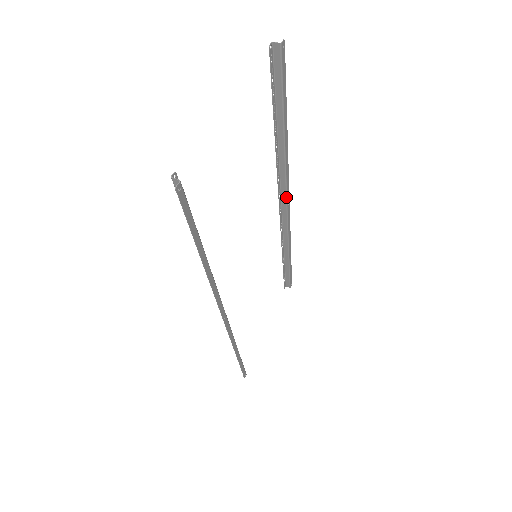
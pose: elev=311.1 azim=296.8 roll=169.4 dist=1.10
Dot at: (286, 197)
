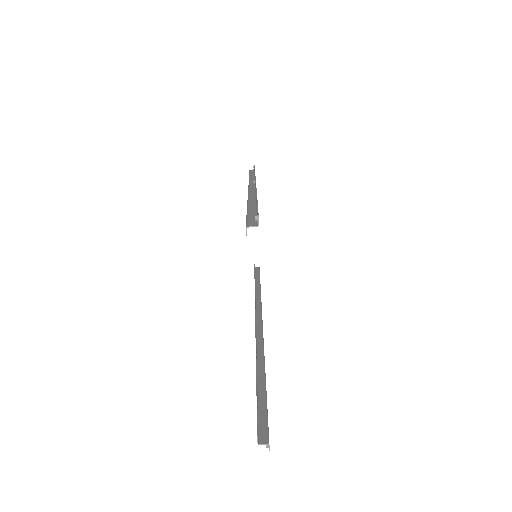
Dot at: occluded
